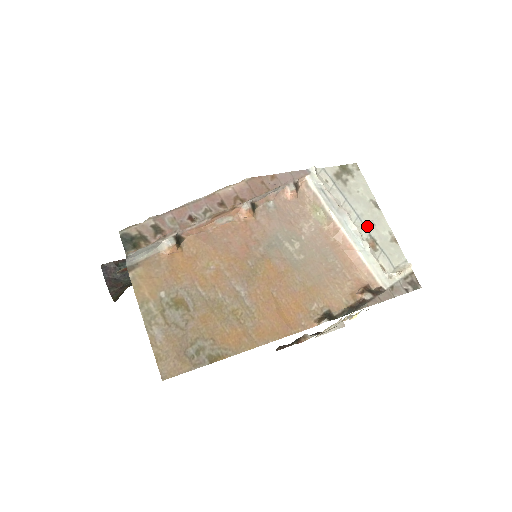
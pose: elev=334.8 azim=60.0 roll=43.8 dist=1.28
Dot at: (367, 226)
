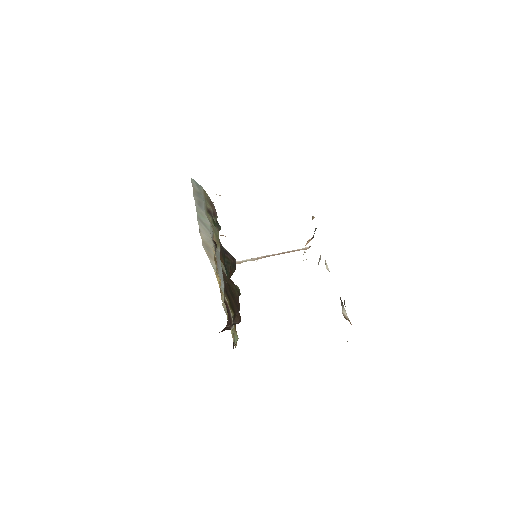
Dot at: occluded
